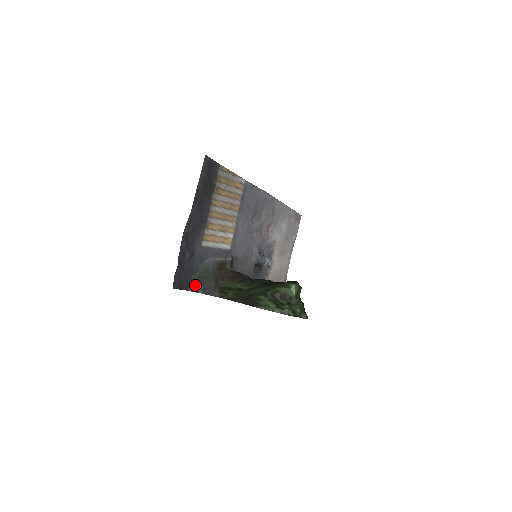
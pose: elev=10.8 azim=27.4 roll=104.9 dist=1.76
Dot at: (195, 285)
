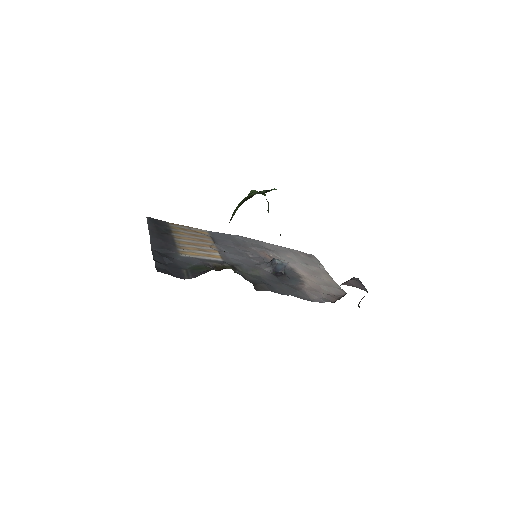
Dot at: (190, 275)
